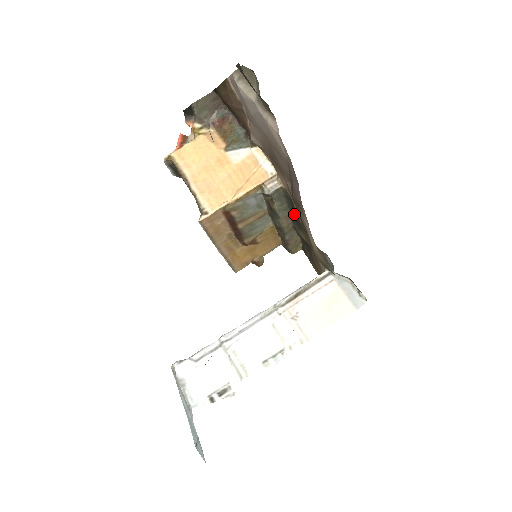
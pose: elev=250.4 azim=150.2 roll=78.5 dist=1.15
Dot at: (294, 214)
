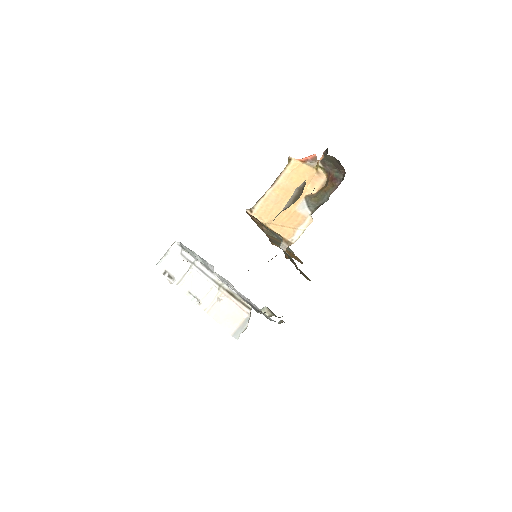
Dot at: occluded
